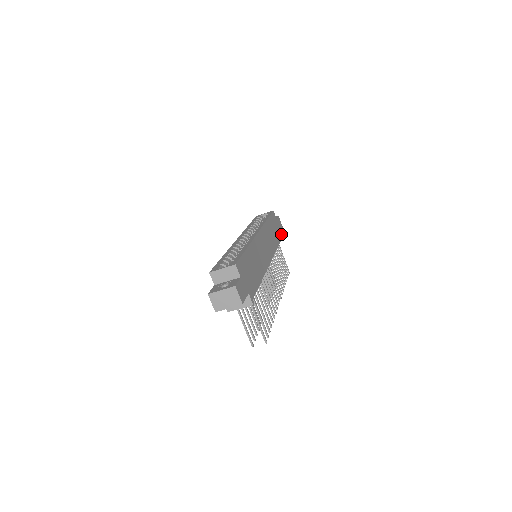
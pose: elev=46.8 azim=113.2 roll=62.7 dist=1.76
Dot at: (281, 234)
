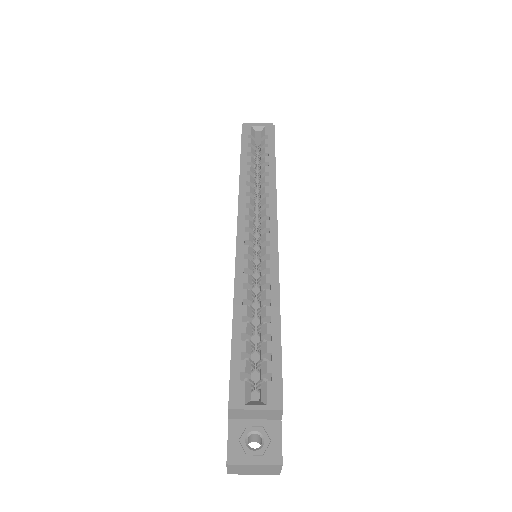
Dot at: occluded
